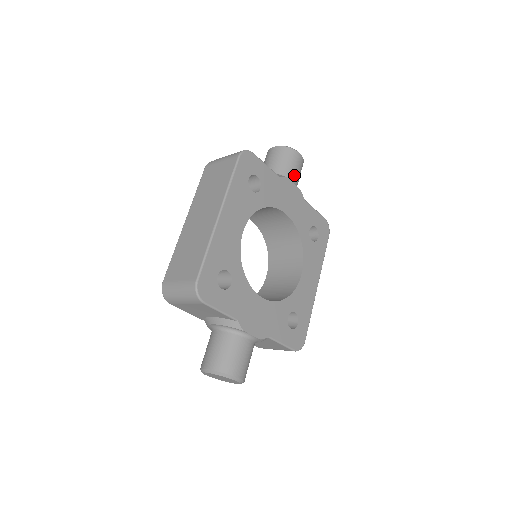
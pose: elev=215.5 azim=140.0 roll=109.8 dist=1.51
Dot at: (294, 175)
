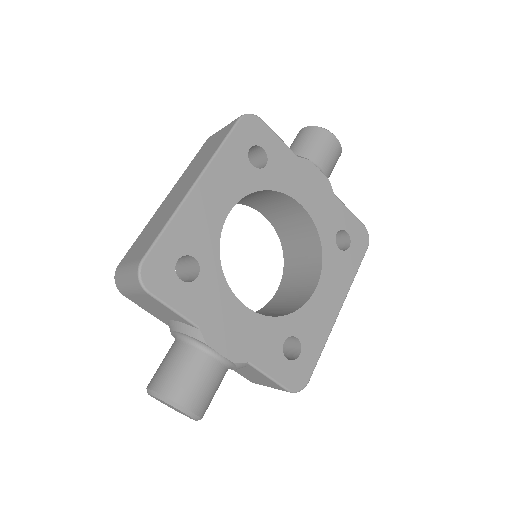
Dot at: (323, 161)
